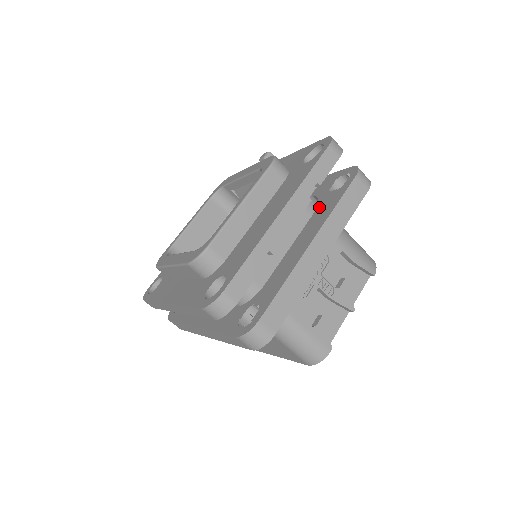
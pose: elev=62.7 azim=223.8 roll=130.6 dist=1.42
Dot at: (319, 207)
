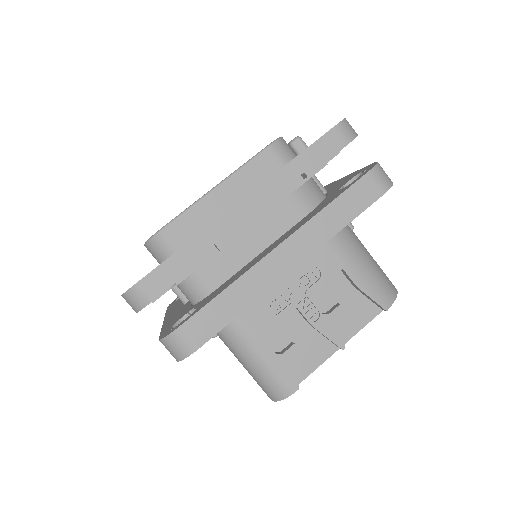
Dot at: (317, 207)
